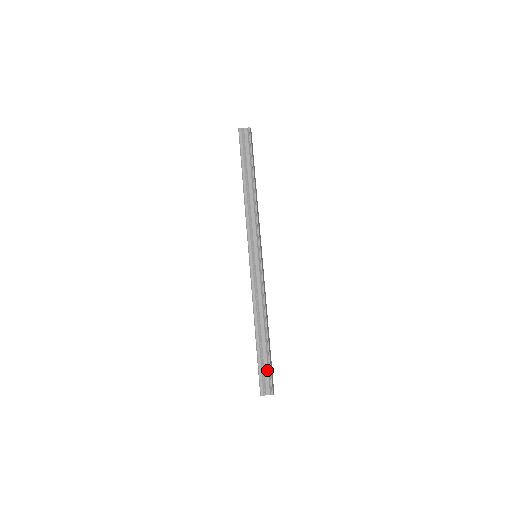
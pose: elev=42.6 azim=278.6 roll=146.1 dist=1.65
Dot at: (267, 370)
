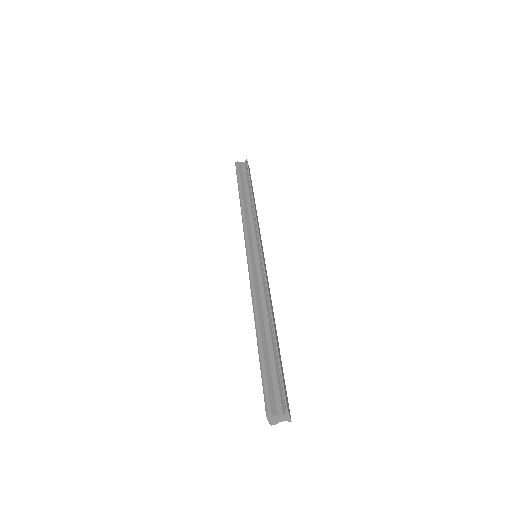
Dot at: (276, 378)
